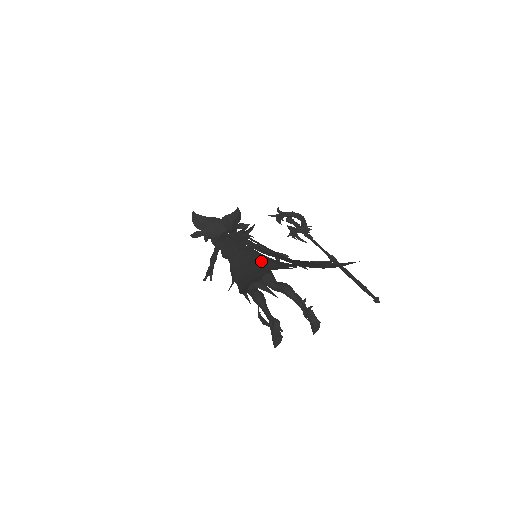
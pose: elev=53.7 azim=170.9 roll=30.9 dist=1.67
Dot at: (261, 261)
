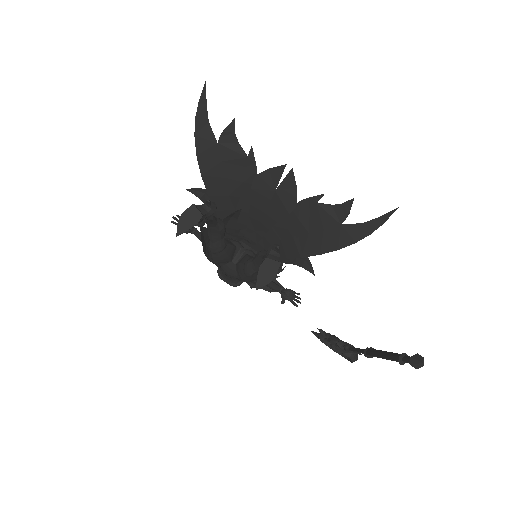
Dot at: occluded
